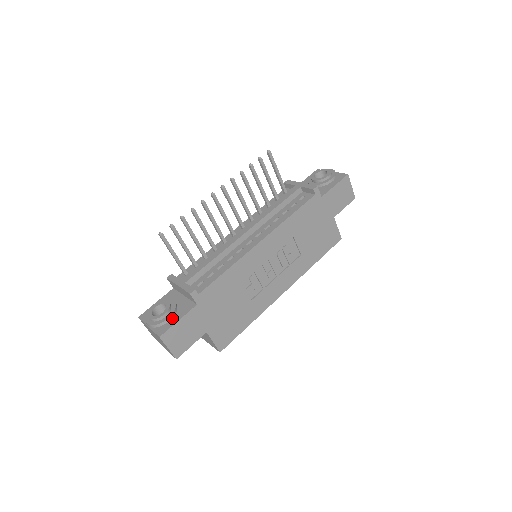
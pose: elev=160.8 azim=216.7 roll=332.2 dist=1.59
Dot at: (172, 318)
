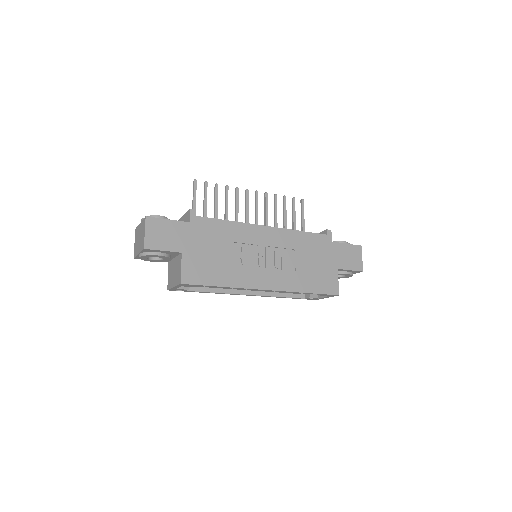
Dot at: occluded
